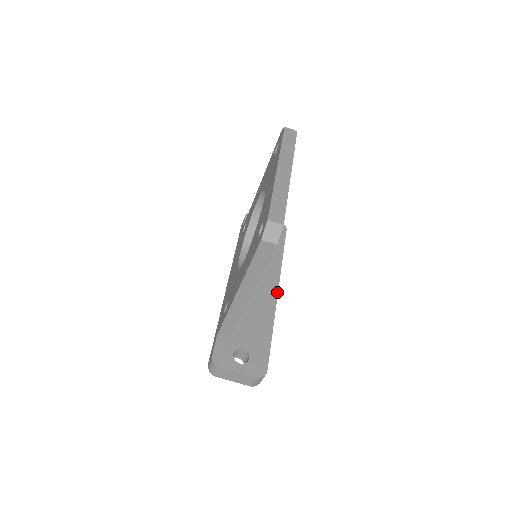
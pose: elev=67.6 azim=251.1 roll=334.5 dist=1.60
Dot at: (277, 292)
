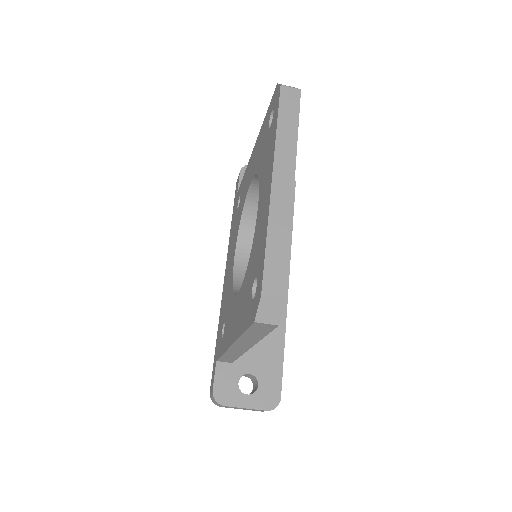
Dot at: (288, 283)
